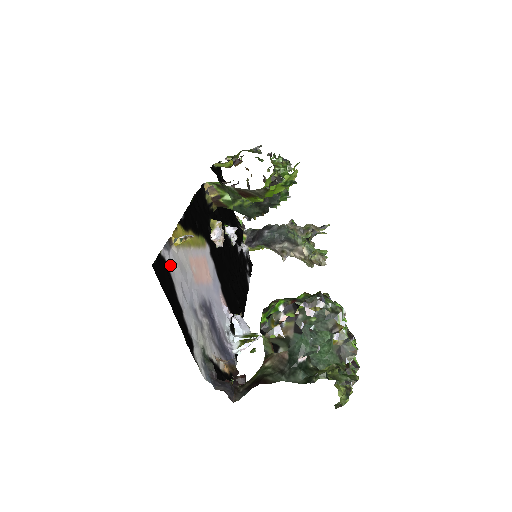
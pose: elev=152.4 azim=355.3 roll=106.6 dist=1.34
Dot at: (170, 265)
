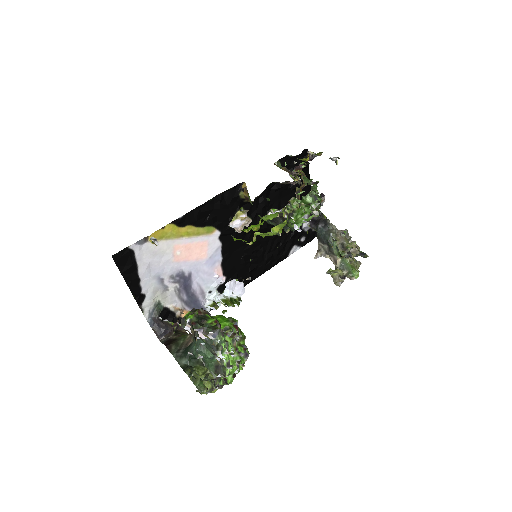
Dot at: (139, 253)
